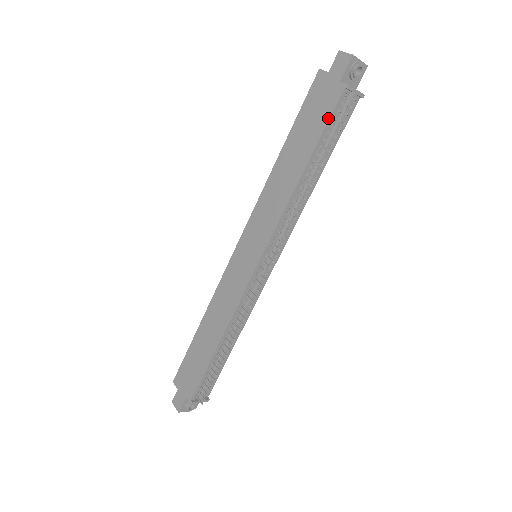
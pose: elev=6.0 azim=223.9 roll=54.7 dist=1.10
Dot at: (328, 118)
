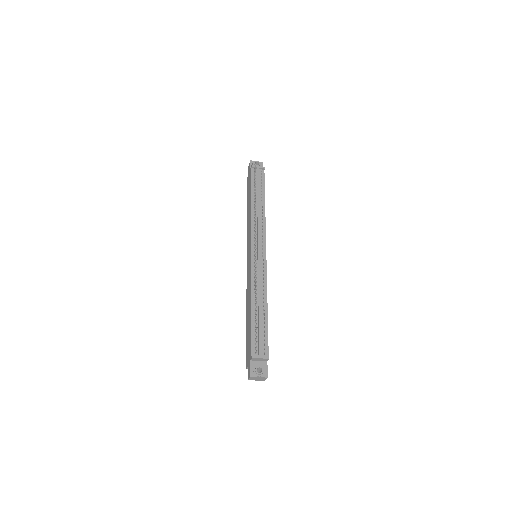
Dot at: (251, 180)
